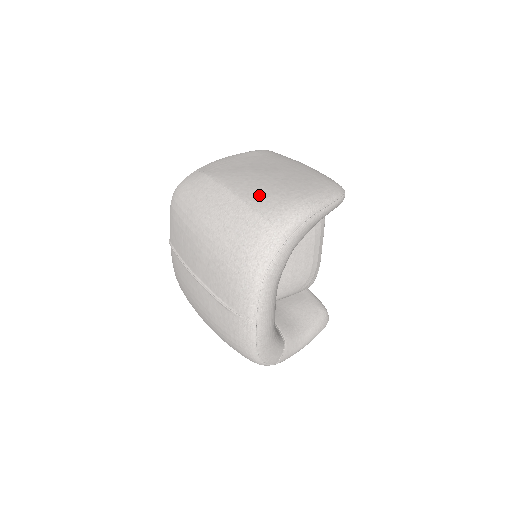
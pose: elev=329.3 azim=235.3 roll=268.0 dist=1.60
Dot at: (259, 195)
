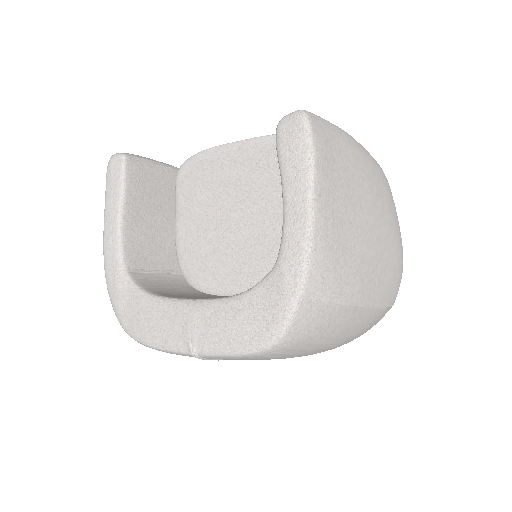
Dot at: (390, 288)
